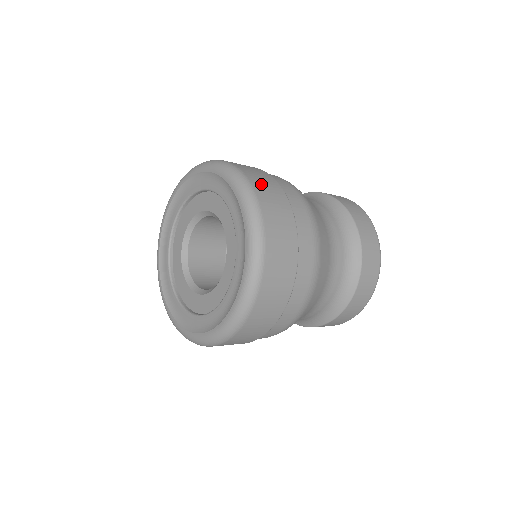
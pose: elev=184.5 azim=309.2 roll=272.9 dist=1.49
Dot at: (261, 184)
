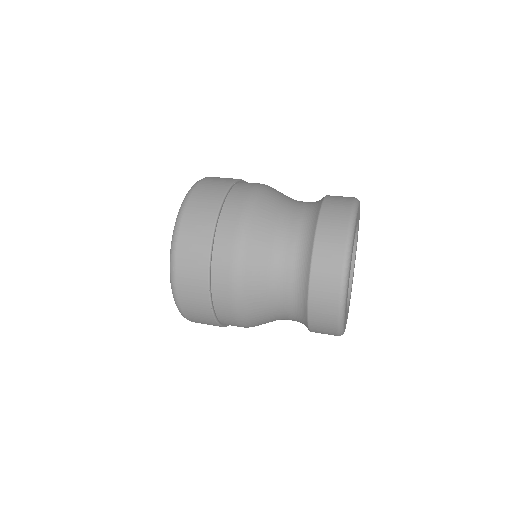
Dot at: (208, 185)
